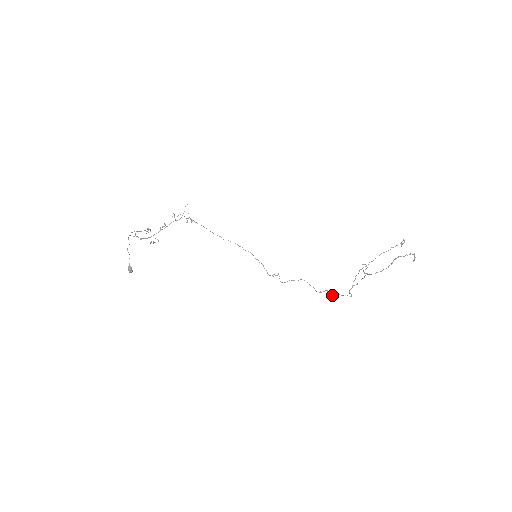
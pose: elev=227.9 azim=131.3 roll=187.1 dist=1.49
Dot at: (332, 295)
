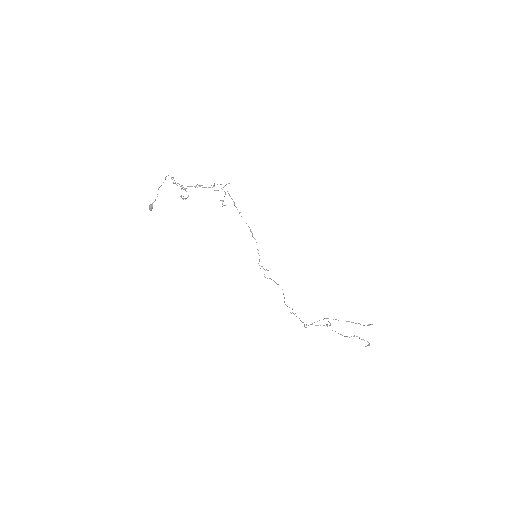
Dot at: (294, 314)
